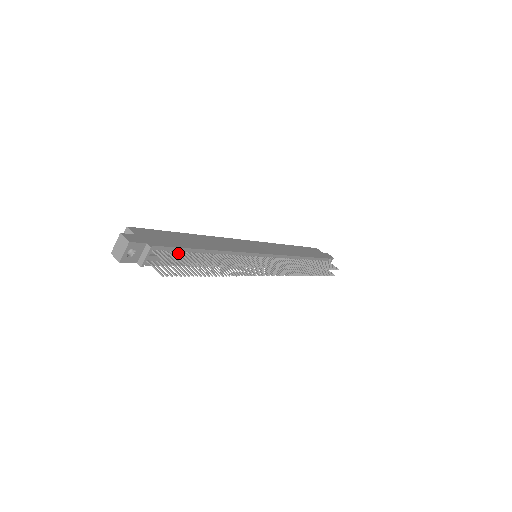
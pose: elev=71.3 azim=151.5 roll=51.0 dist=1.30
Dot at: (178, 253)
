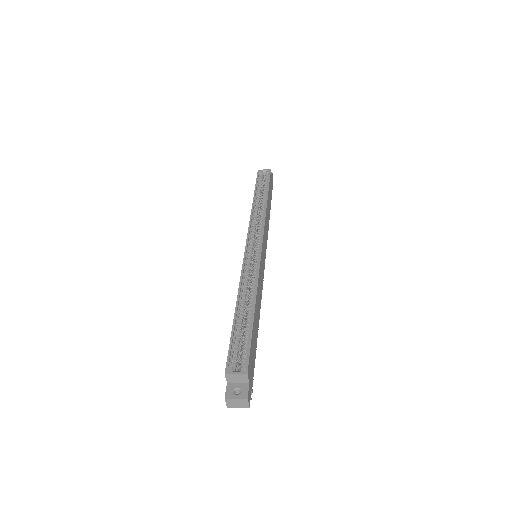
Dot at: occluded
